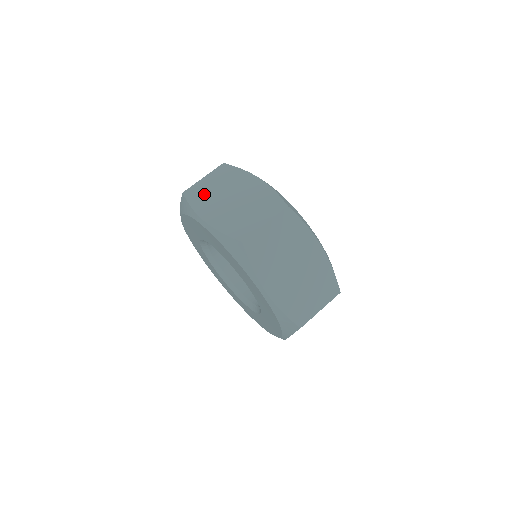
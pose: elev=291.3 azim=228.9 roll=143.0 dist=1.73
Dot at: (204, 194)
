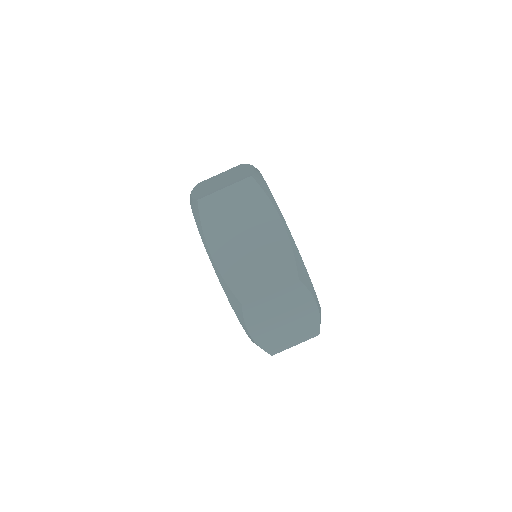
Dot at: (209, 181)
